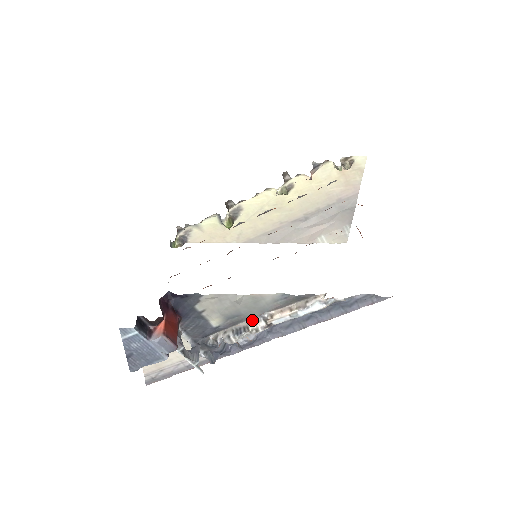
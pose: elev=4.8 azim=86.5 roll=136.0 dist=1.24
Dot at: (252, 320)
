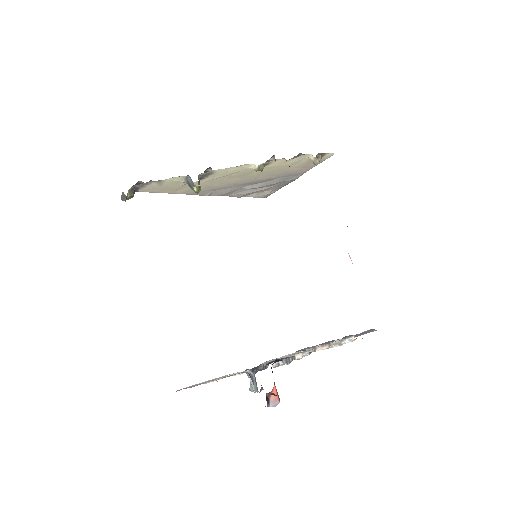
Dot at: occluded
